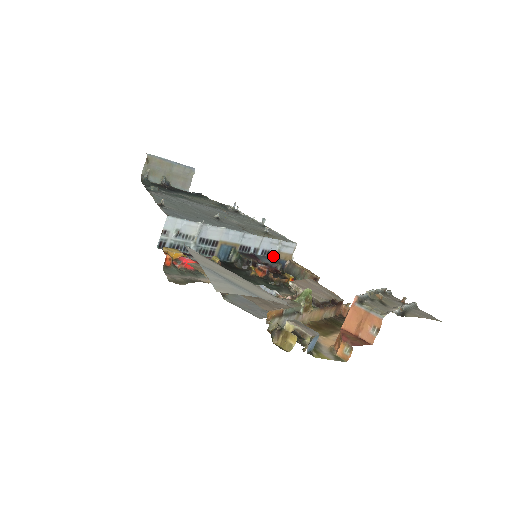
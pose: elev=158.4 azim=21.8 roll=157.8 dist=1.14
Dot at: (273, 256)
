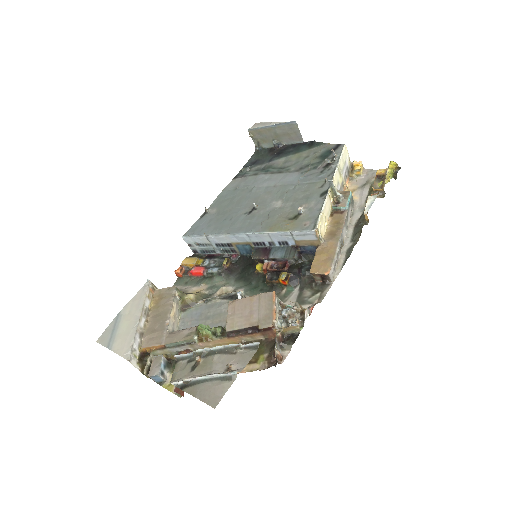
Dot at: (293, 245)
